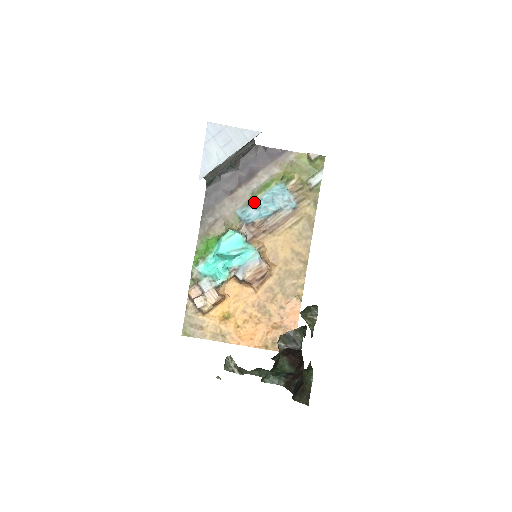
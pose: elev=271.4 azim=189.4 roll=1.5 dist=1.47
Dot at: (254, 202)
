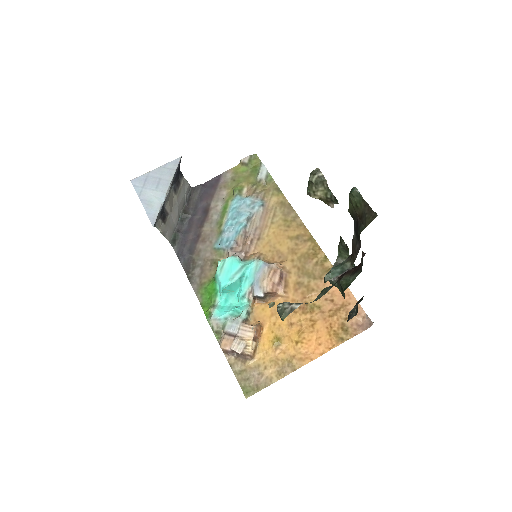
Dot at: (224, 227)
